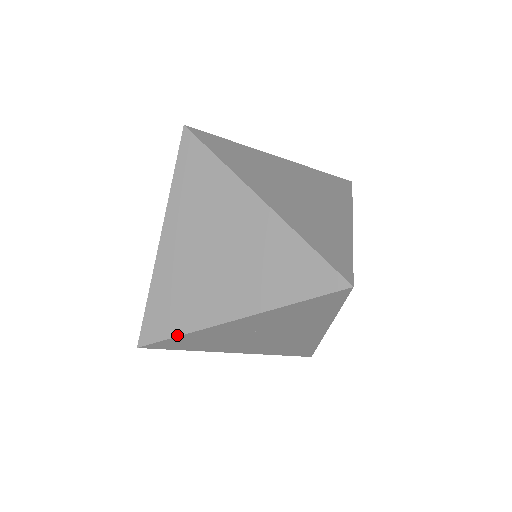
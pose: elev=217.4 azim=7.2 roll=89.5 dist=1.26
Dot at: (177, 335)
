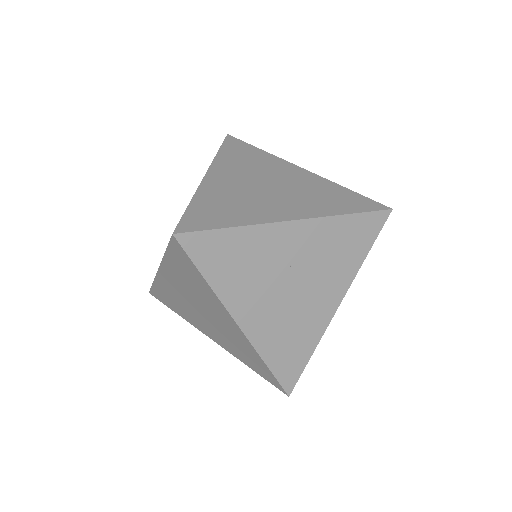
Dot at: (228, 226)
